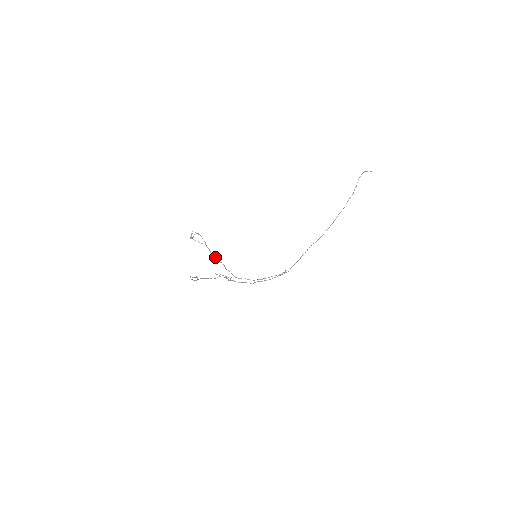
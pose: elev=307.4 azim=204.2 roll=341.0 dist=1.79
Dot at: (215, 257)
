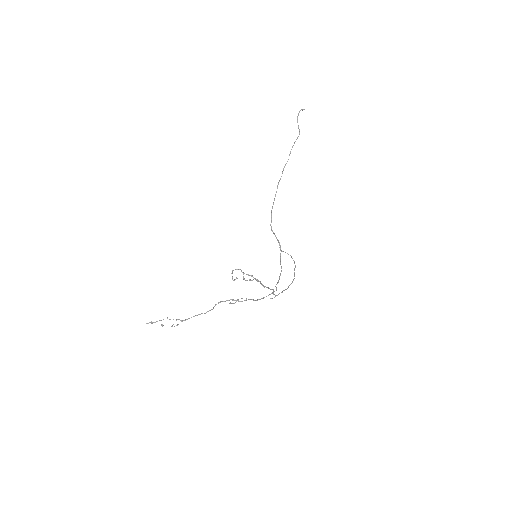
Dot at: (267, 287)
